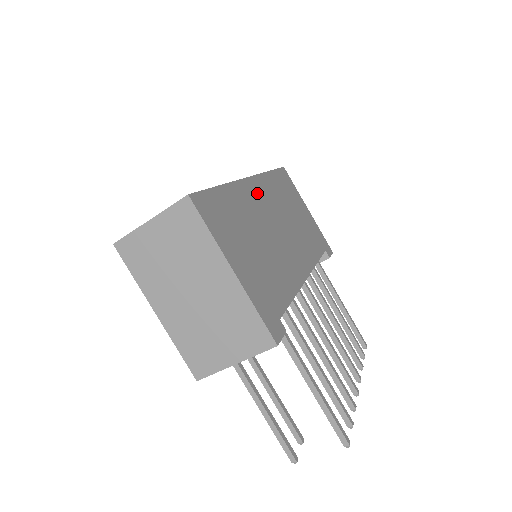
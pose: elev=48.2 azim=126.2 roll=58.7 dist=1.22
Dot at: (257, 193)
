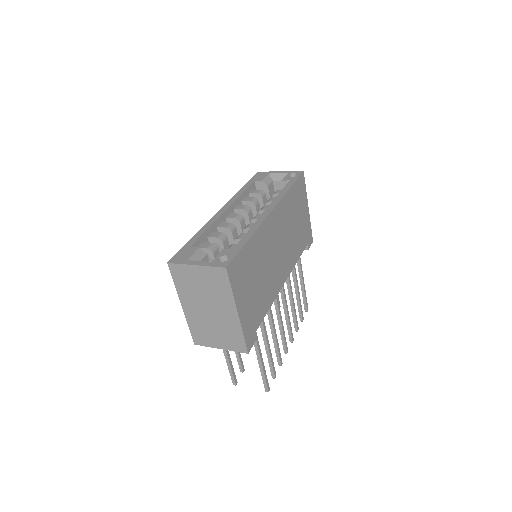
Dot at: (272, 225)
